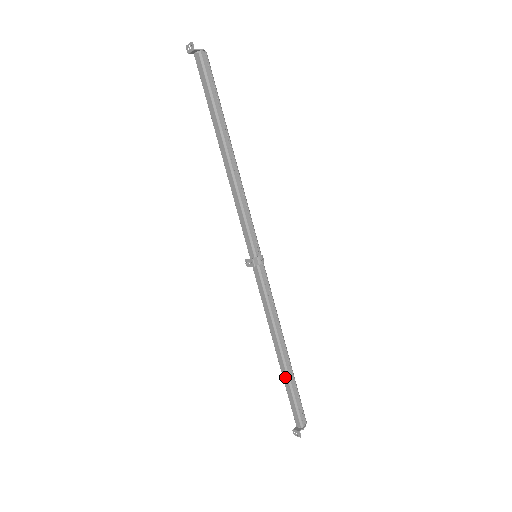
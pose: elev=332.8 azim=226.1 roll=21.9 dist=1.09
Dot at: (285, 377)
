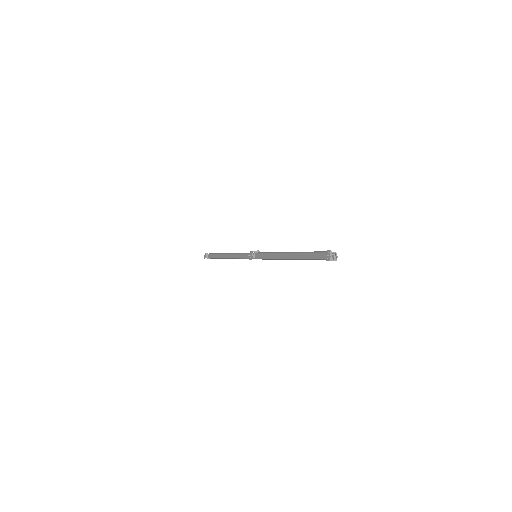
Dot at: (300, 255)
